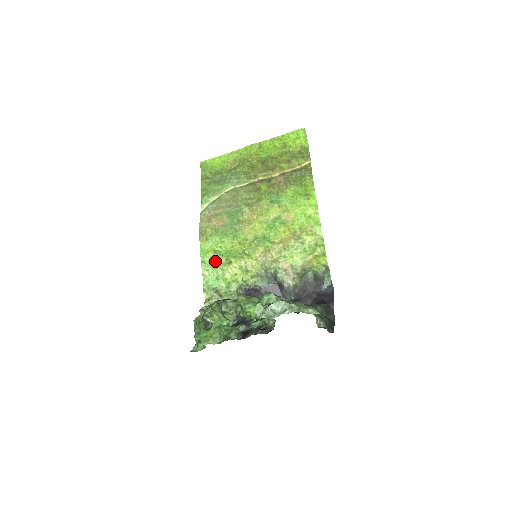
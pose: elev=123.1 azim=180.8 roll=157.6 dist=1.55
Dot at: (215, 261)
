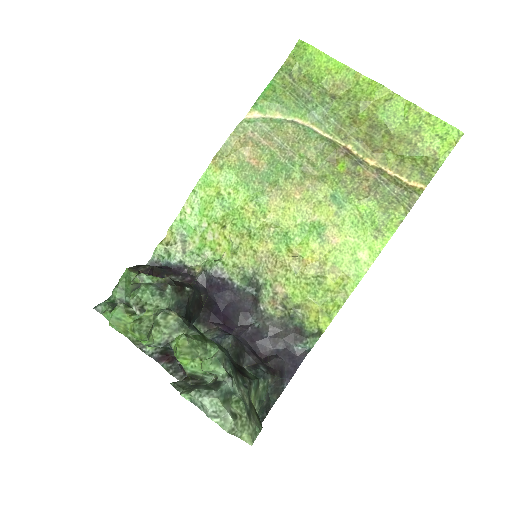
Dot at: (209, 206)
